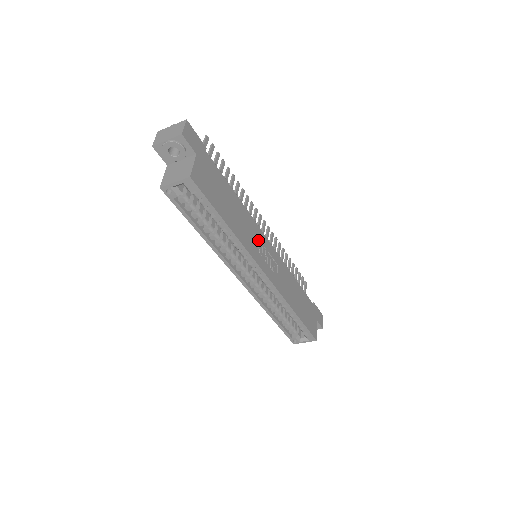
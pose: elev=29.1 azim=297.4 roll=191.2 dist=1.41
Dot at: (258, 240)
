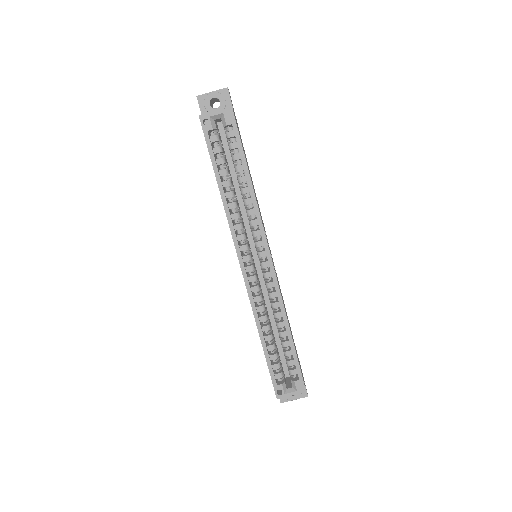
Dot at: occluded
